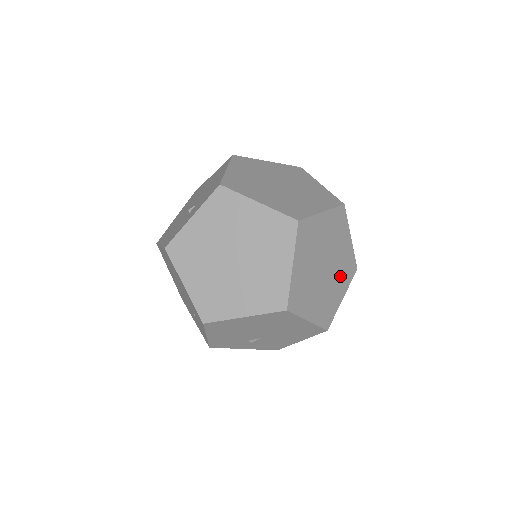
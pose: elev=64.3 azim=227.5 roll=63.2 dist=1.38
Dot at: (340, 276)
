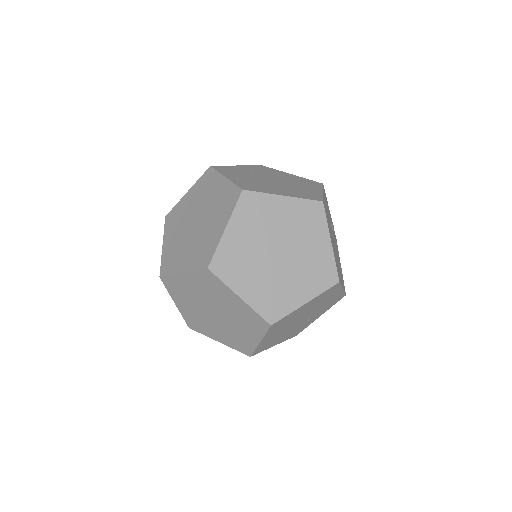
Dot at: (306, 234)
